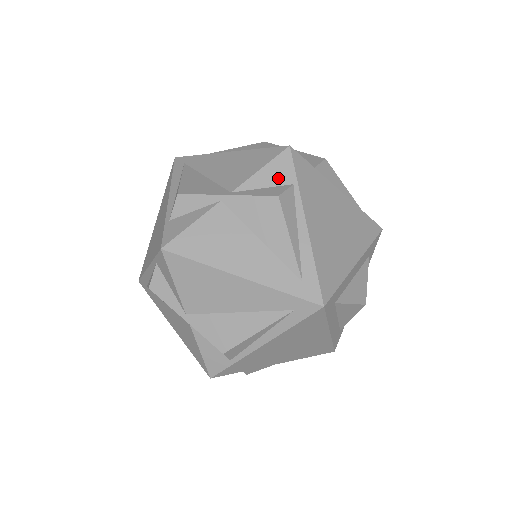
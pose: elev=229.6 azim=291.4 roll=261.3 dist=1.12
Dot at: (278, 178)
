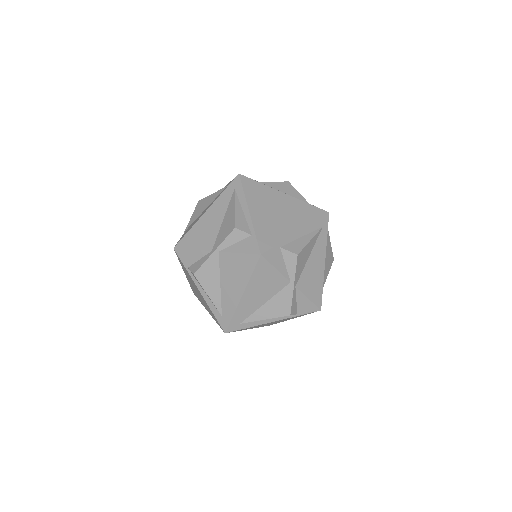
Dot at: occluded
